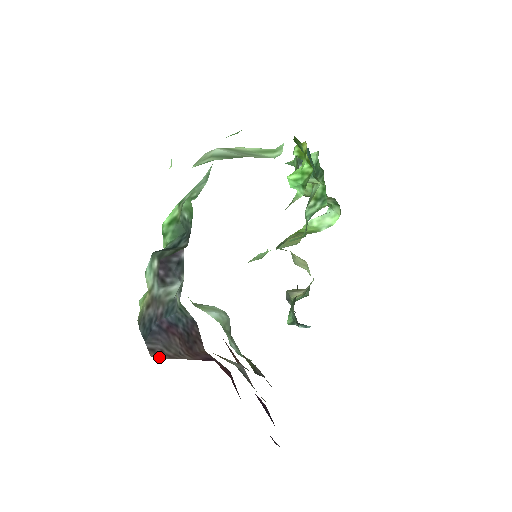
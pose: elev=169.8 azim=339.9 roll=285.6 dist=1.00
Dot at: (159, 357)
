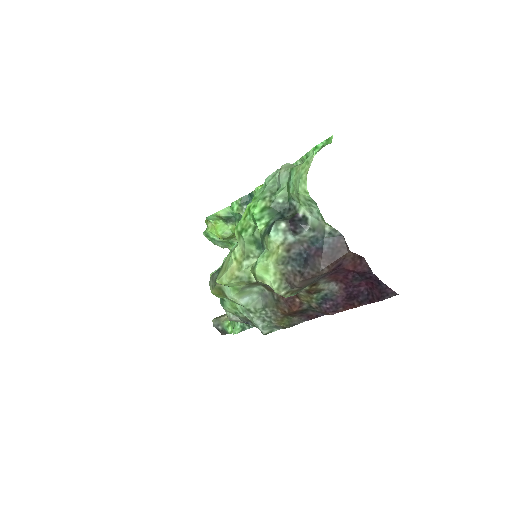
Dot at: (300, 283)
